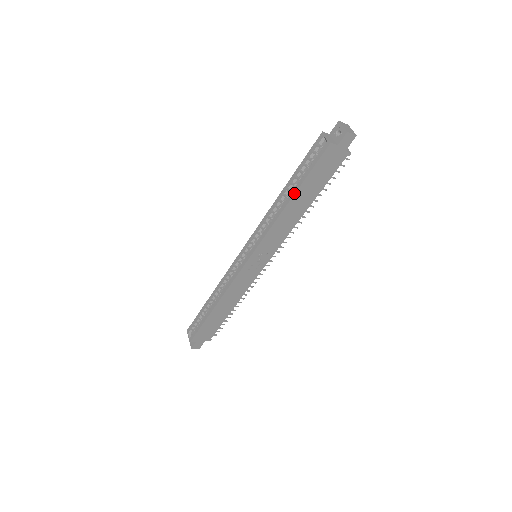
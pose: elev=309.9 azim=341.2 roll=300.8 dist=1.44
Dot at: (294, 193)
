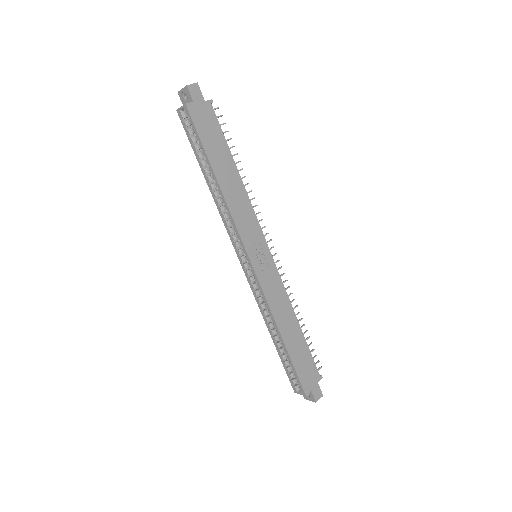
Dot at: (211, 169)
